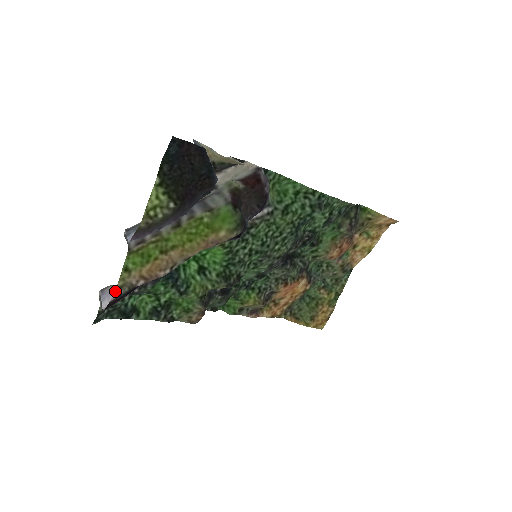
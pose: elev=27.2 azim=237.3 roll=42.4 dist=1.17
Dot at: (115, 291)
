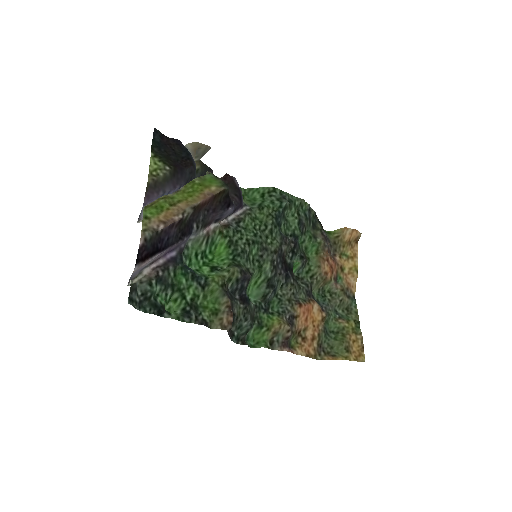
Dot at: (141, 233)
